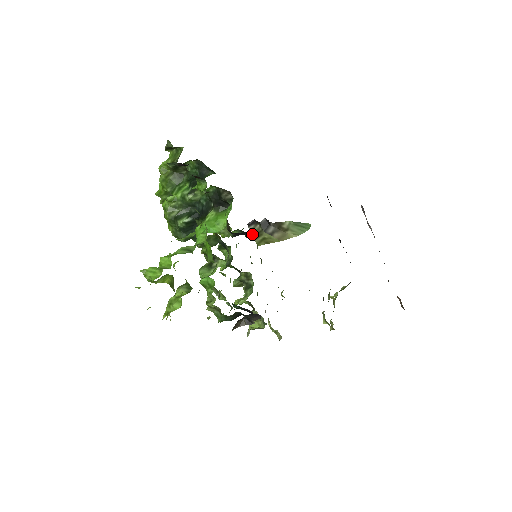
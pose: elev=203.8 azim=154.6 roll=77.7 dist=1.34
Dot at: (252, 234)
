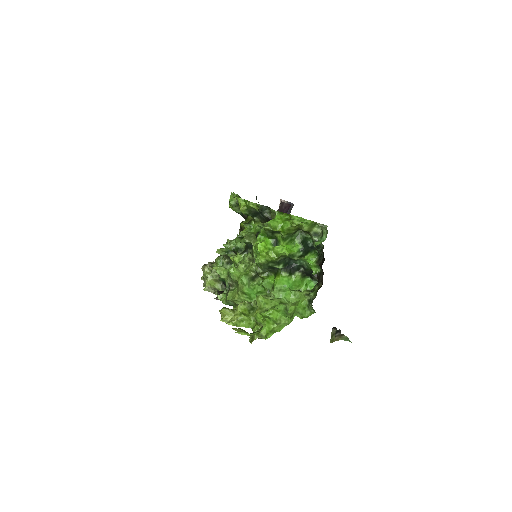
Dot at: (331, 335)
